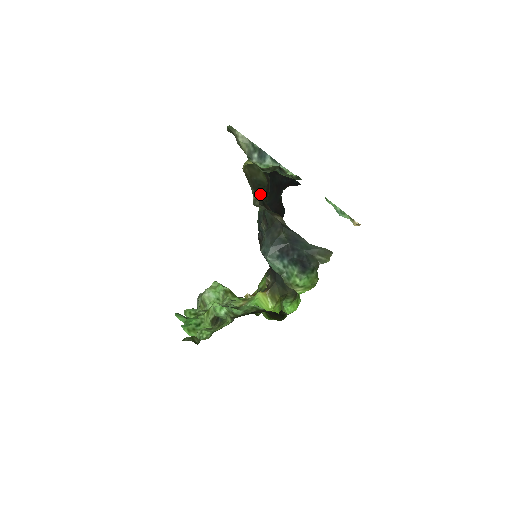
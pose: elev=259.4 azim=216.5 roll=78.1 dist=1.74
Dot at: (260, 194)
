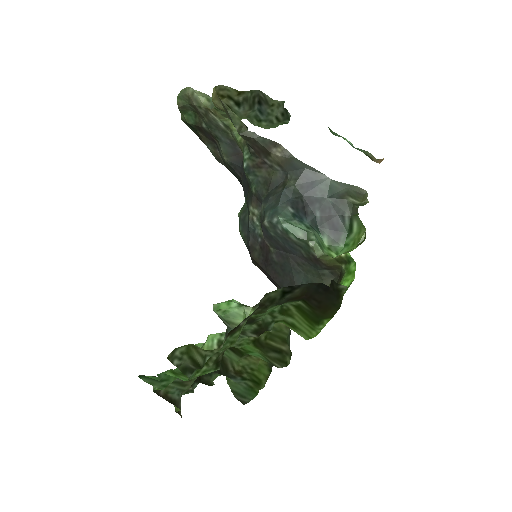
Dot at: occluded
